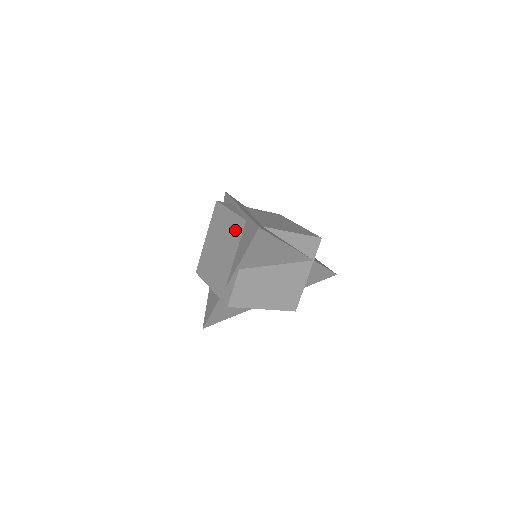
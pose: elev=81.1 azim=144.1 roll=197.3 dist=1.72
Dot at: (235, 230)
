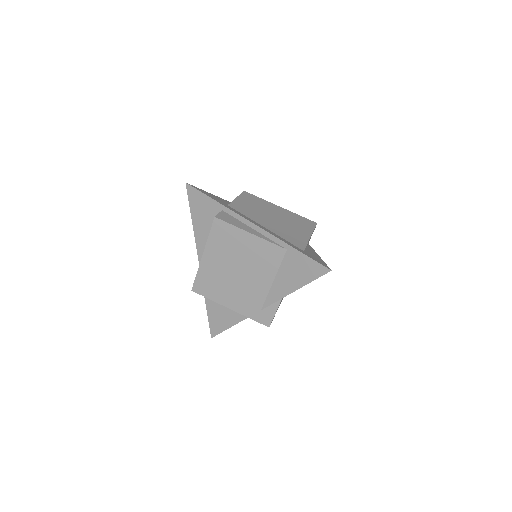
Dot at: (267, 257)
